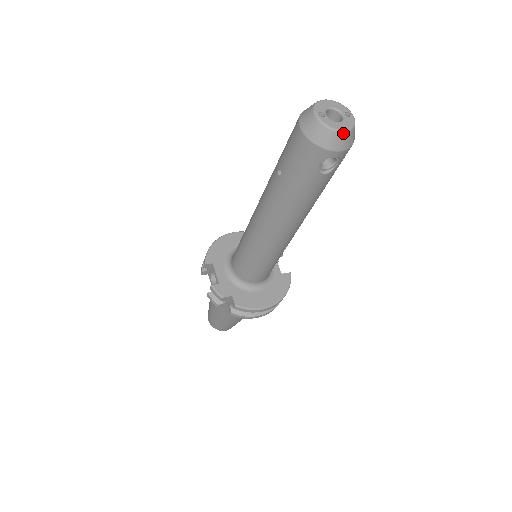
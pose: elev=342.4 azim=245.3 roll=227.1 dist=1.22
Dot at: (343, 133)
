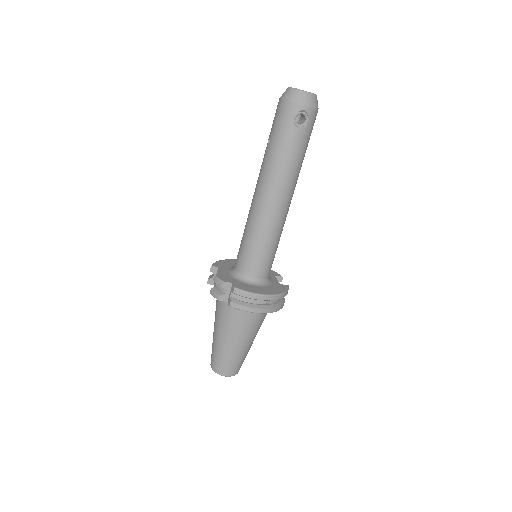
Dot at: (307, 93)
